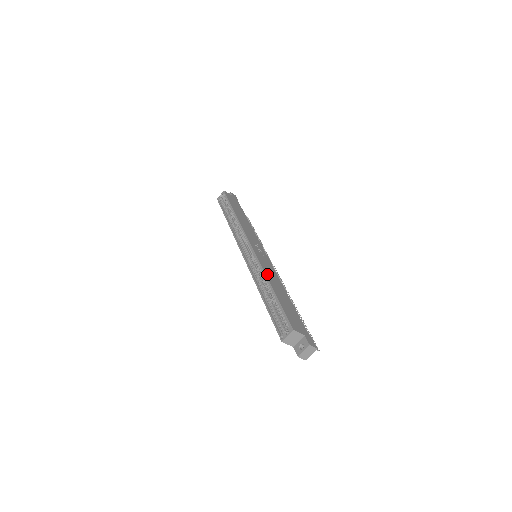
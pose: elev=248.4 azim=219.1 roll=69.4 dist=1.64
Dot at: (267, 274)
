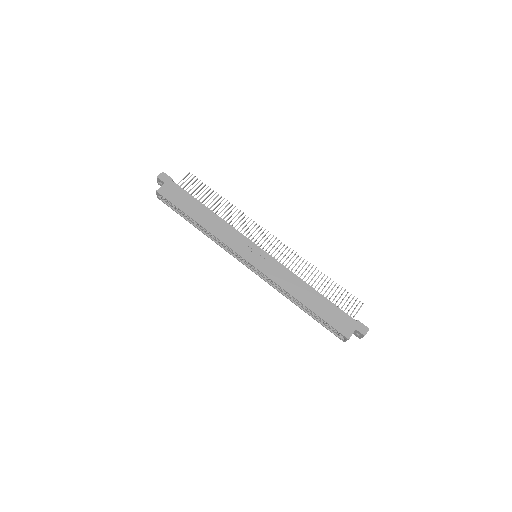
Dot at: (289, 290)
